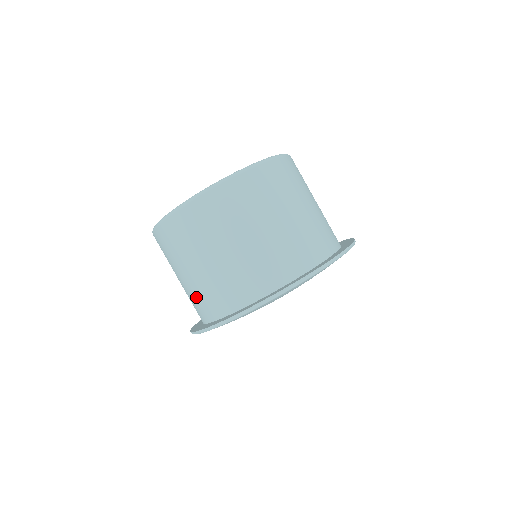
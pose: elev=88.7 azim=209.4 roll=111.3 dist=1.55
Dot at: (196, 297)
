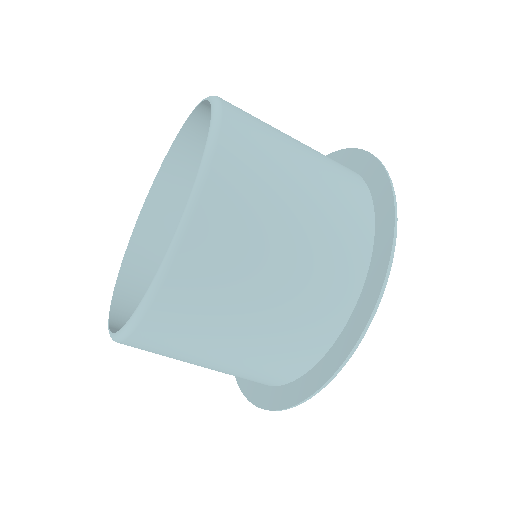
Dot at: occluded
